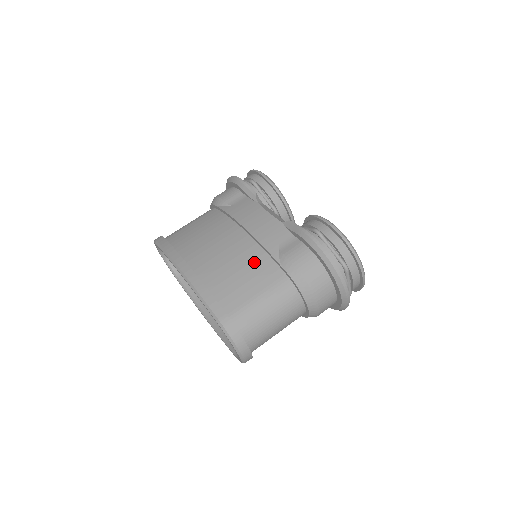
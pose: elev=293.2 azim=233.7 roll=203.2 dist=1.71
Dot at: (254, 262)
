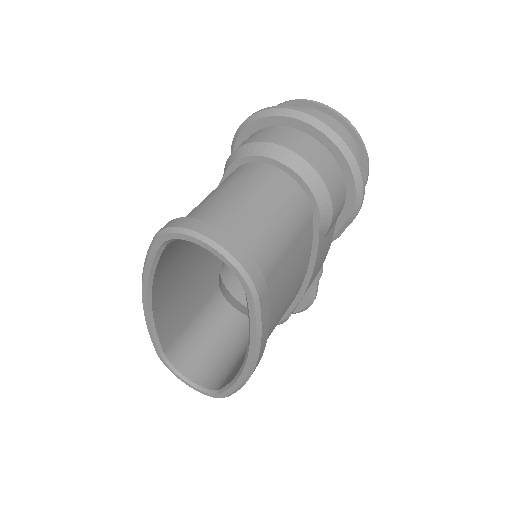
Dot at: occluded
